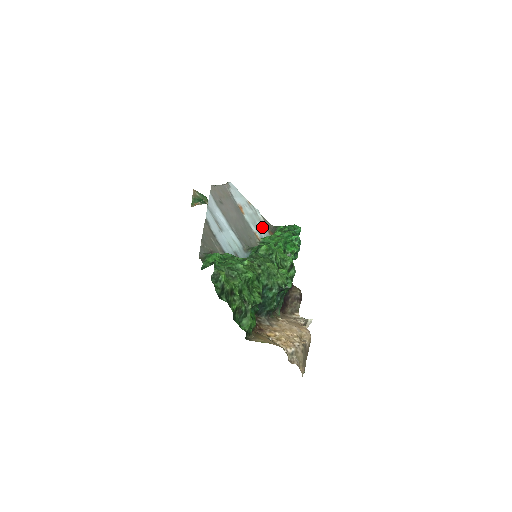
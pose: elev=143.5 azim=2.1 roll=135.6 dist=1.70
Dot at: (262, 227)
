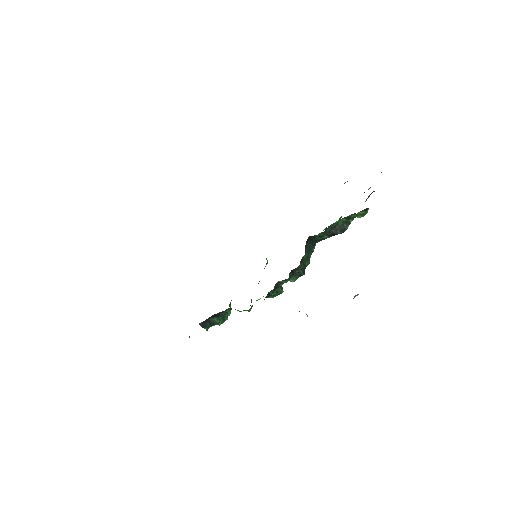
Dot at: occluded
